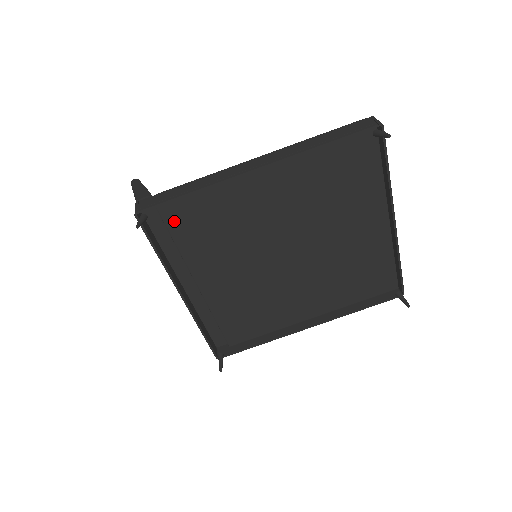
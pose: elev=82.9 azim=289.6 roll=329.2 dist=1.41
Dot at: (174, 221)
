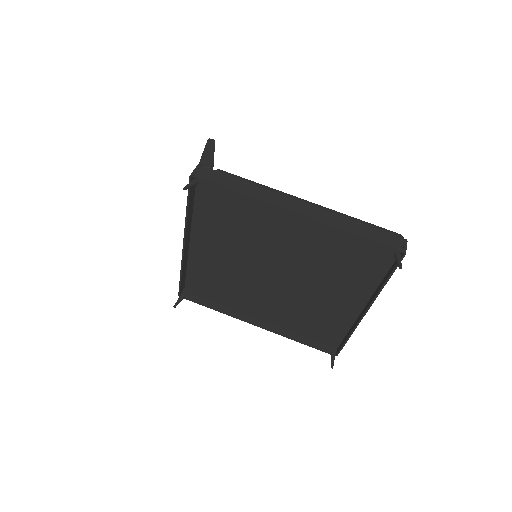
Dot at: (215, 197)
